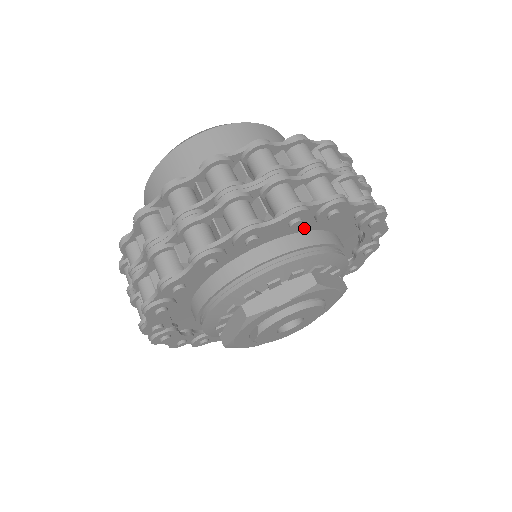
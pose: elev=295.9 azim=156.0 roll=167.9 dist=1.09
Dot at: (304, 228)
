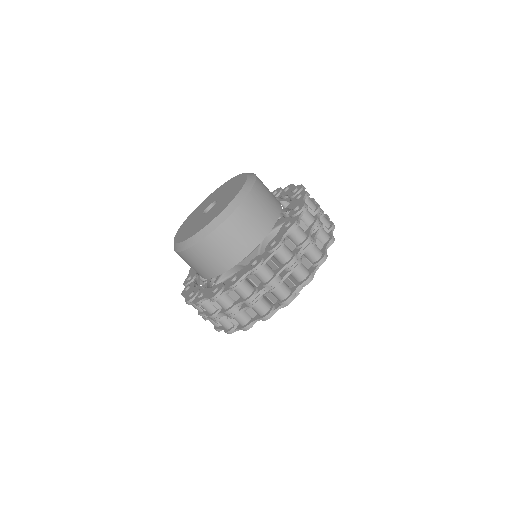
Dot at: occluded
